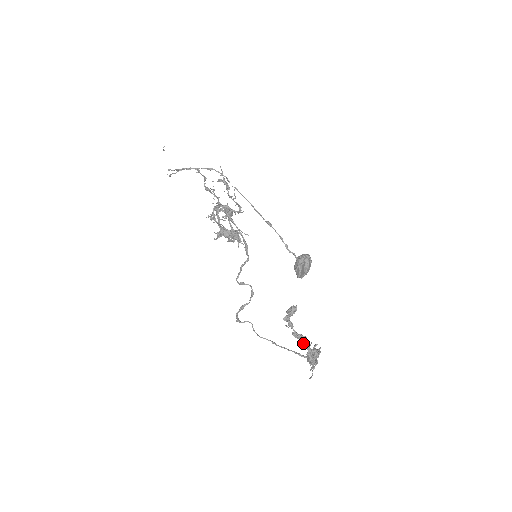
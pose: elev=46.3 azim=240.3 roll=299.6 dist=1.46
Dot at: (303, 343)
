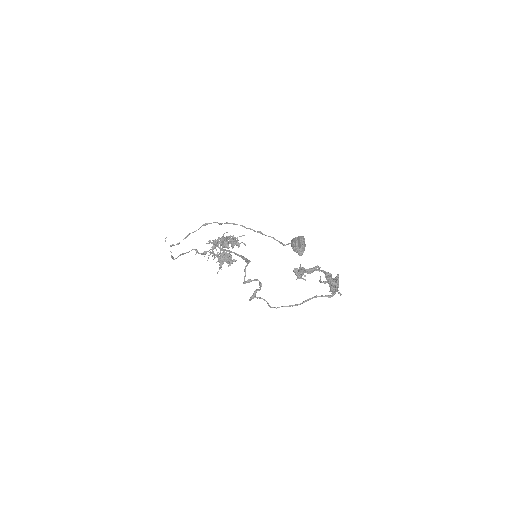
Dot at: (320, 281)
